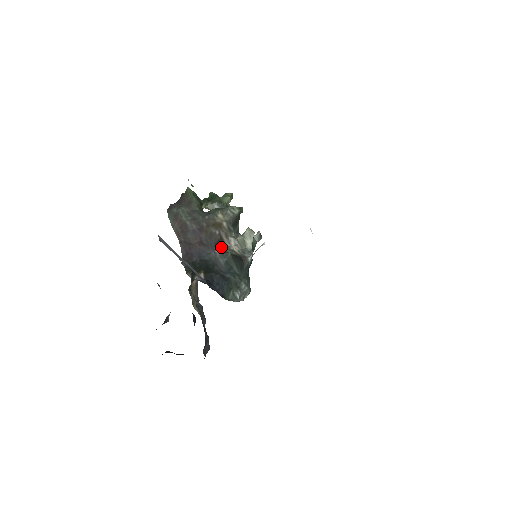
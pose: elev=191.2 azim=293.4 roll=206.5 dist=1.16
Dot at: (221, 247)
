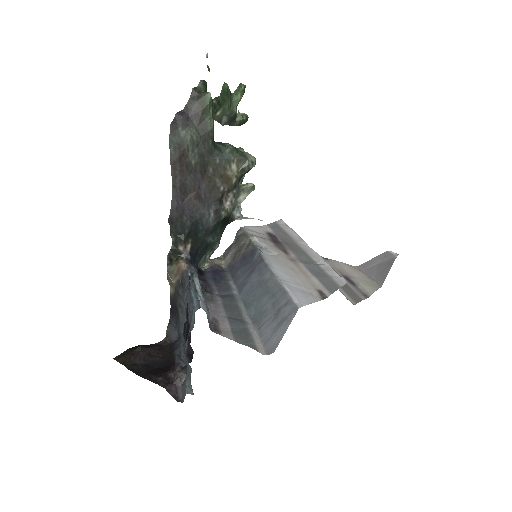
Dot at: (219, 210)
